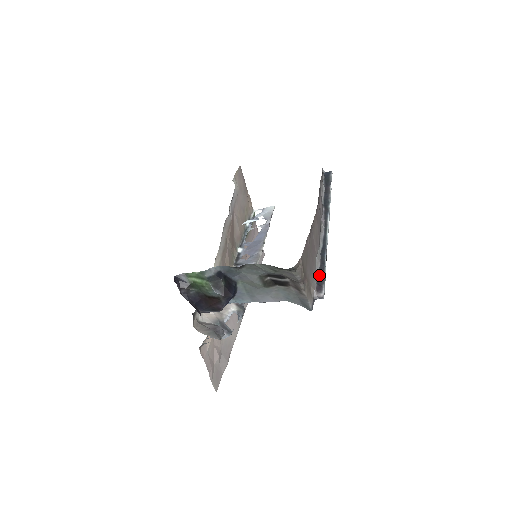
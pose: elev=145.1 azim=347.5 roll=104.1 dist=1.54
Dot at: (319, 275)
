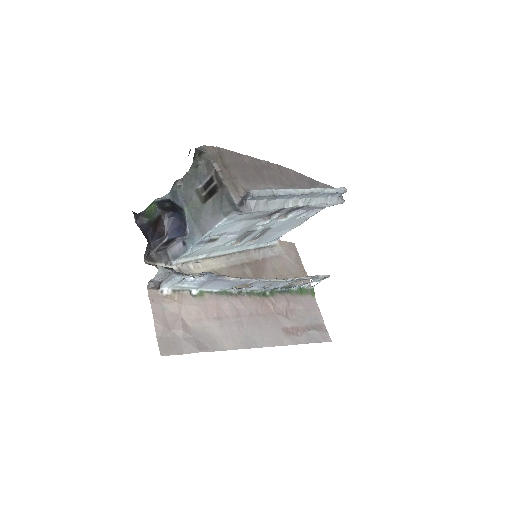
Dot at: occluded
